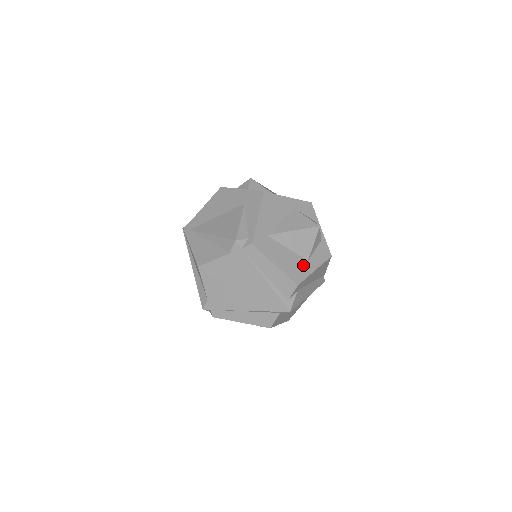
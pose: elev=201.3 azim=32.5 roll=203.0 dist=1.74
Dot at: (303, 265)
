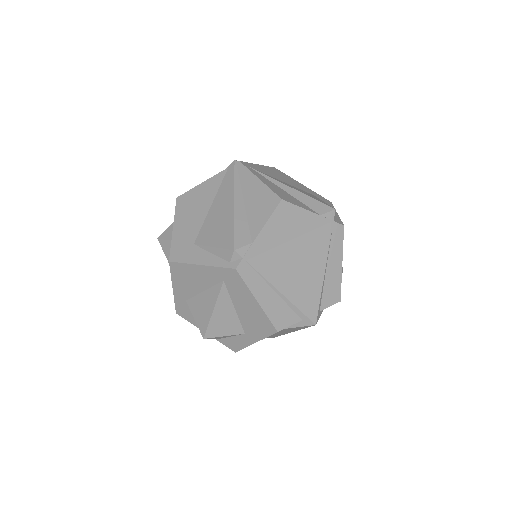
Dot at: occluded
